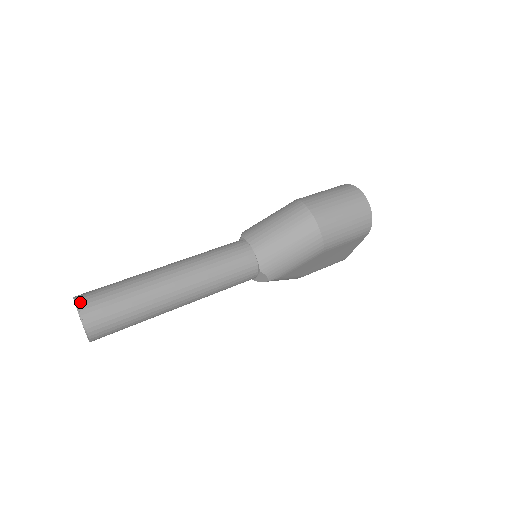
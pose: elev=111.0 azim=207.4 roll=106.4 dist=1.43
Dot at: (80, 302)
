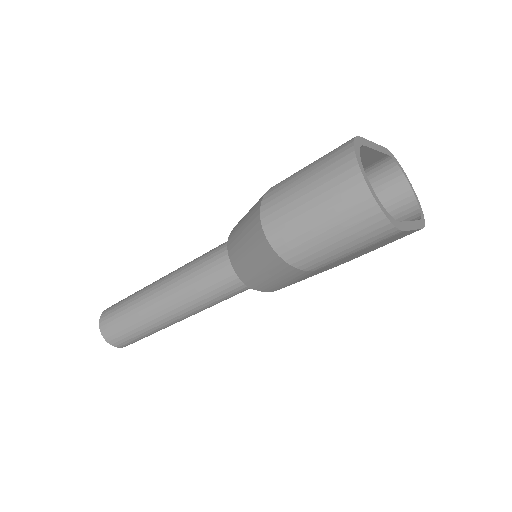
Dot at: (101, 323)
